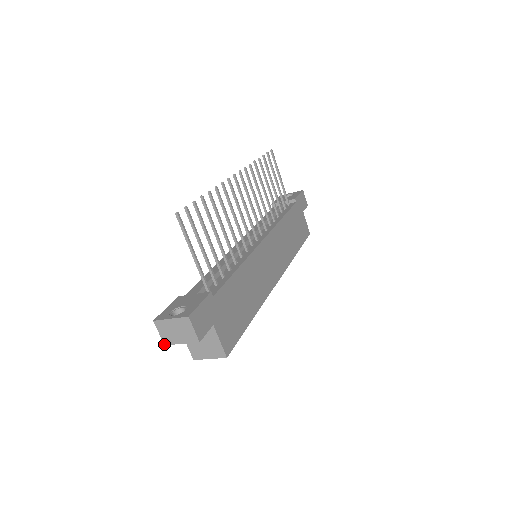
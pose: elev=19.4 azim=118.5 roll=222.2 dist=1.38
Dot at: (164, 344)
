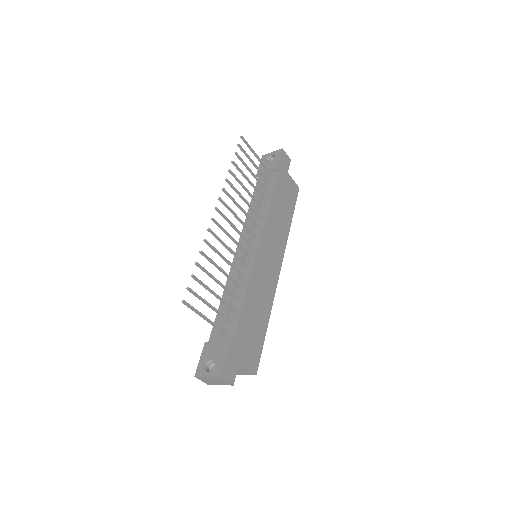
Dot at: occluded
